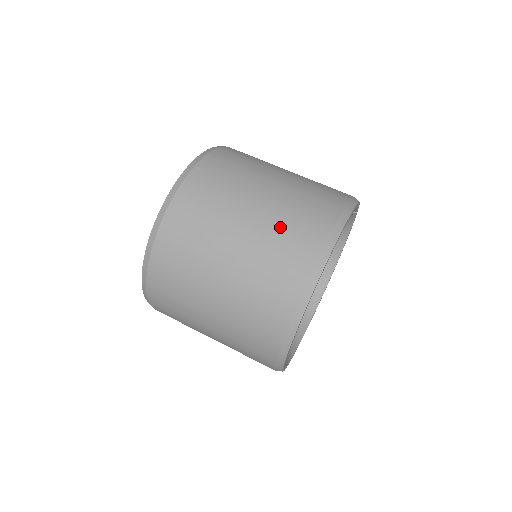
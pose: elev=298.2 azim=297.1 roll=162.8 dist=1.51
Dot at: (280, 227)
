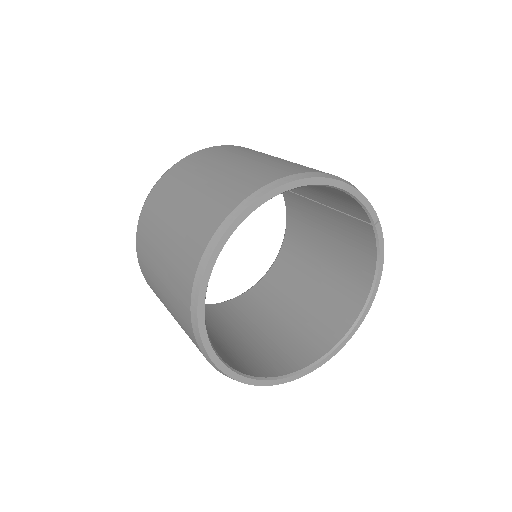
Dot at: (239, 173)
